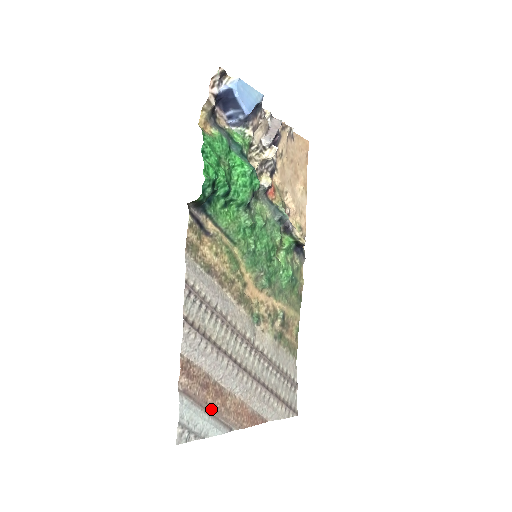
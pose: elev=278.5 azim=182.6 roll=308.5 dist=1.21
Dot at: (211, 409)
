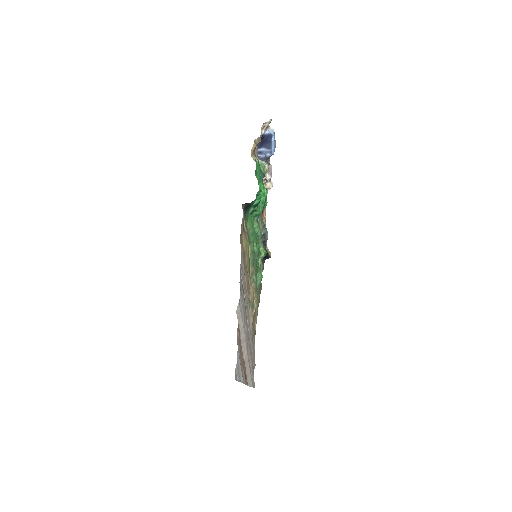
Dot at: (241, 361)
